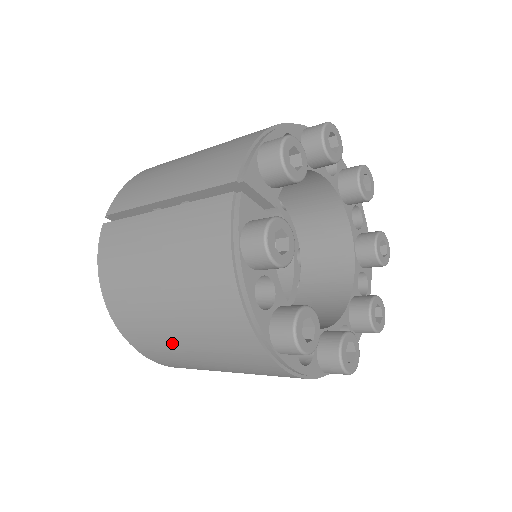
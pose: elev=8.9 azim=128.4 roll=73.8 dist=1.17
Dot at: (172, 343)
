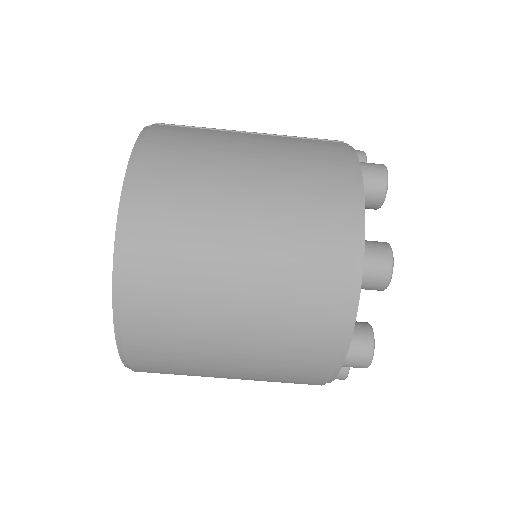
Dot at: (215, 240)
